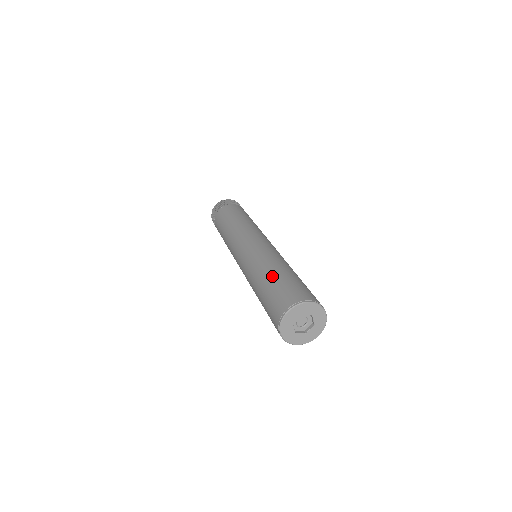
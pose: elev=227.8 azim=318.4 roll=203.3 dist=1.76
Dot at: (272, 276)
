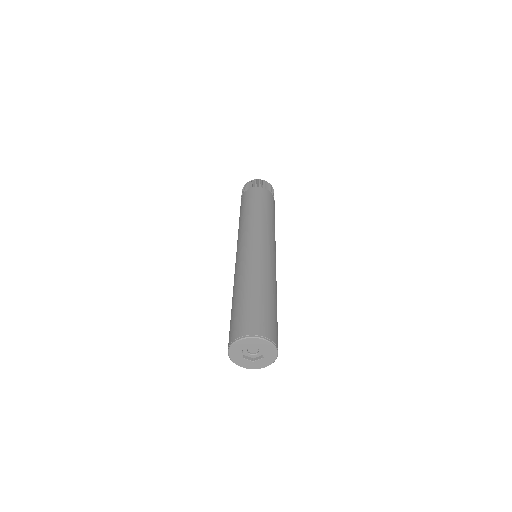
Dot at: (232, 305)
